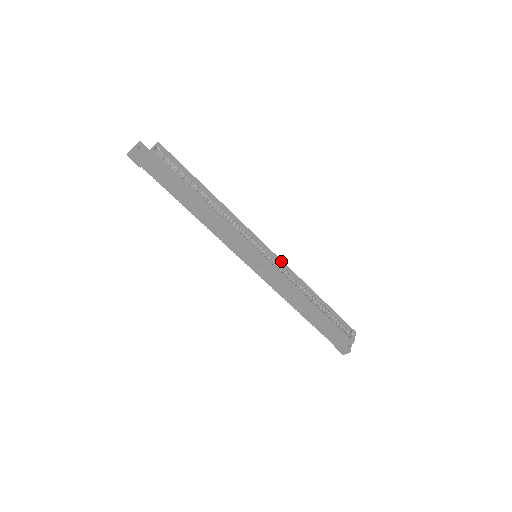
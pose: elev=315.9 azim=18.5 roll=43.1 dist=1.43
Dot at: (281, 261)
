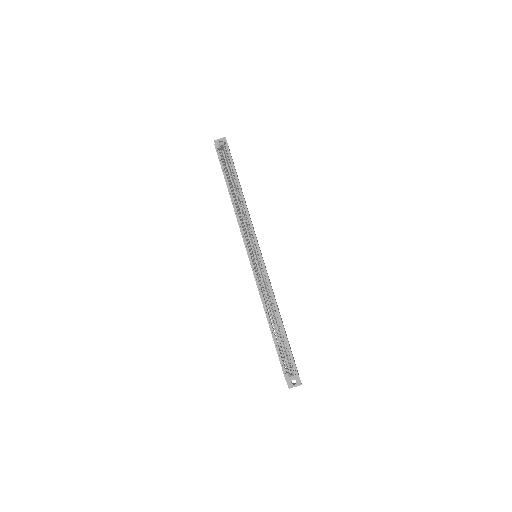
Dot at: (265, 270)
